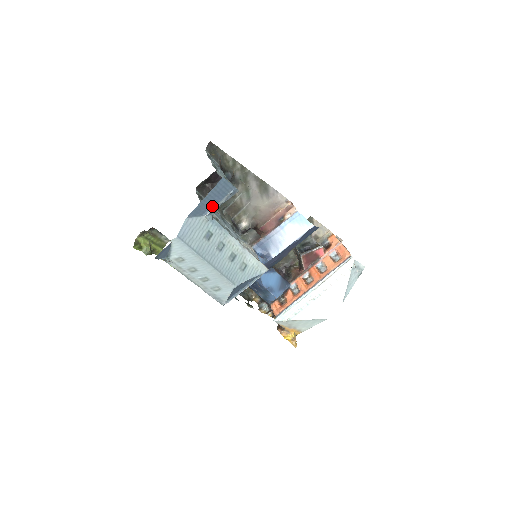
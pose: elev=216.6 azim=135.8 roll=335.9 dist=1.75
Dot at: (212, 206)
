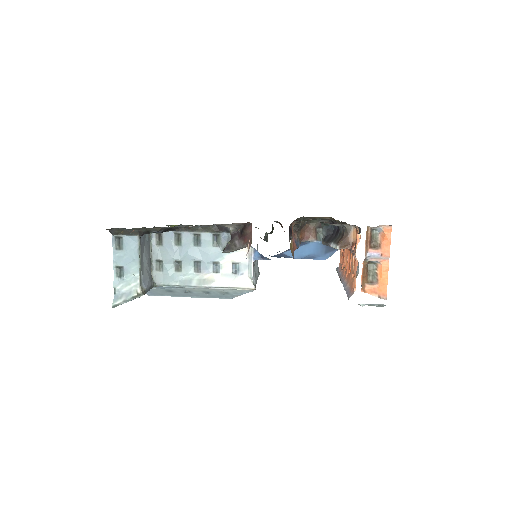
Dot at: occluded
